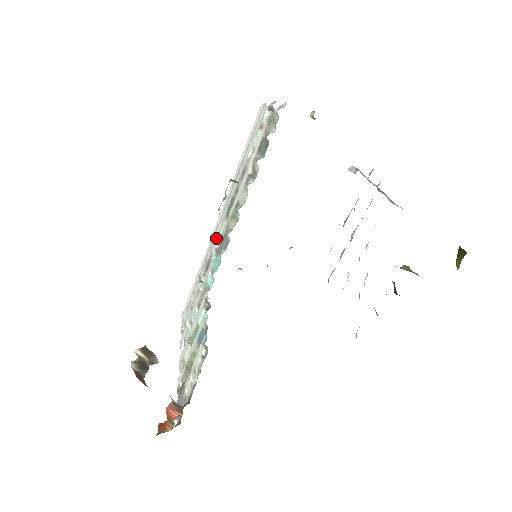
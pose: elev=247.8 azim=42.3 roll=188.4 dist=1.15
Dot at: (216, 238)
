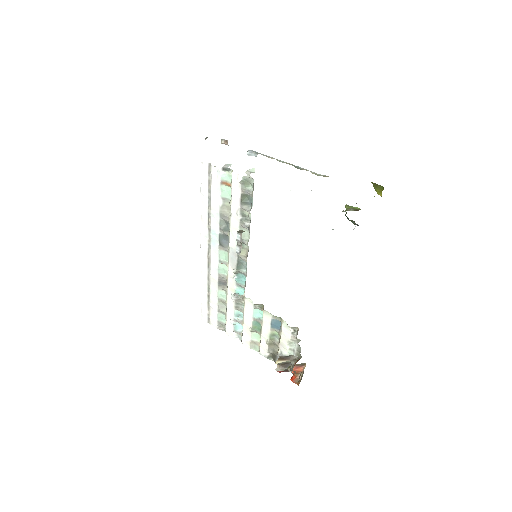
Dot at: (217, 263)
